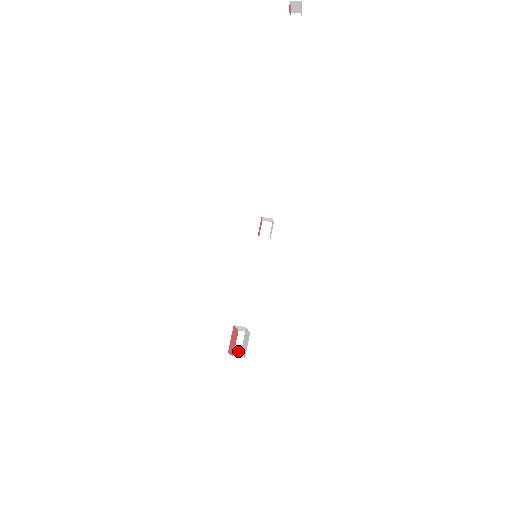
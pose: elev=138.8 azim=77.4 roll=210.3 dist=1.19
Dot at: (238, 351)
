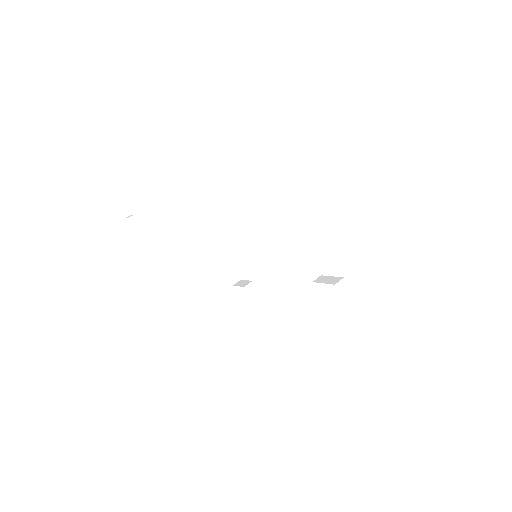
Dot at: (332, 282)
